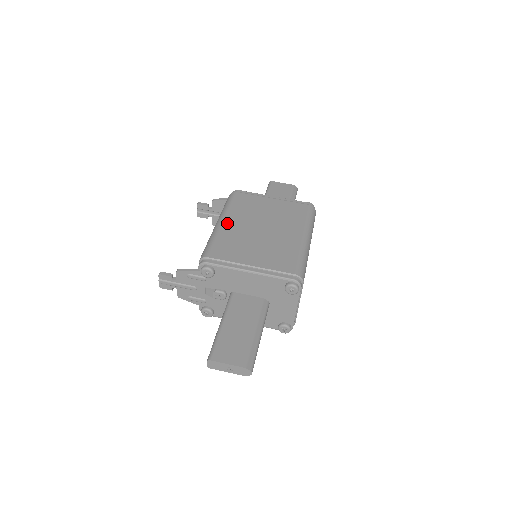
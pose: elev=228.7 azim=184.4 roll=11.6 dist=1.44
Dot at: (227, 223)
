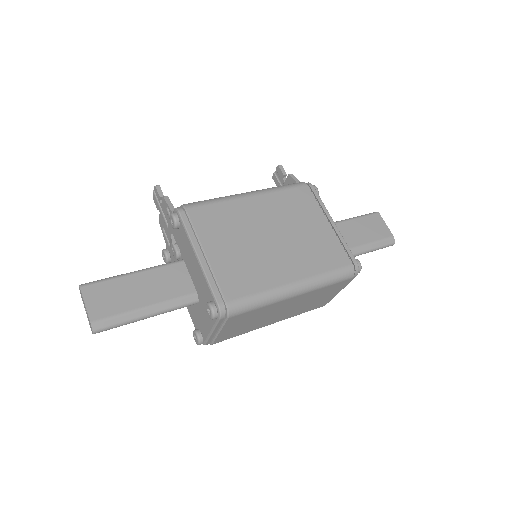
Dot at: (251, 200)
